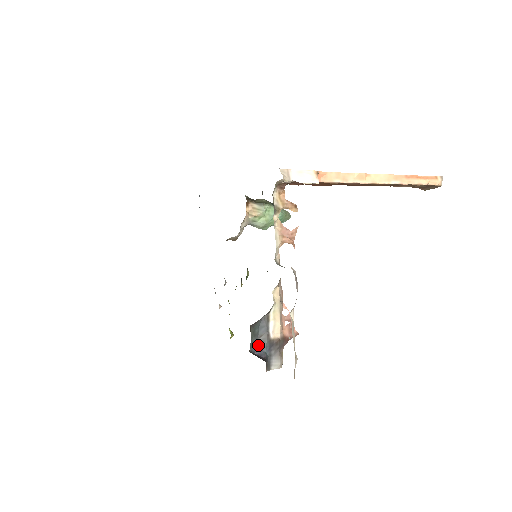
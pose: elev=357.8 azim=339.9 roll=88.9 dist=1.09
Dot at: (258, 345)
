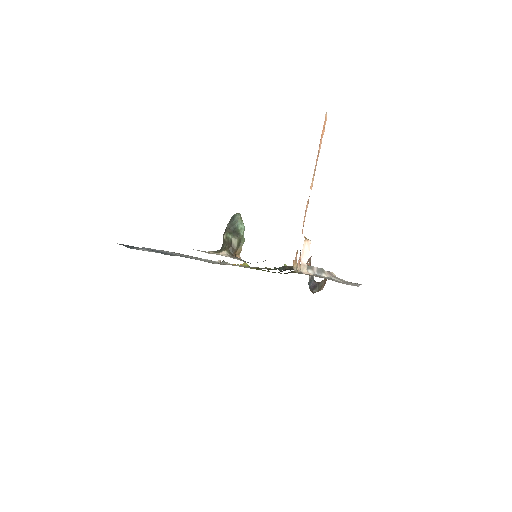
Dot at: (310, 284)
